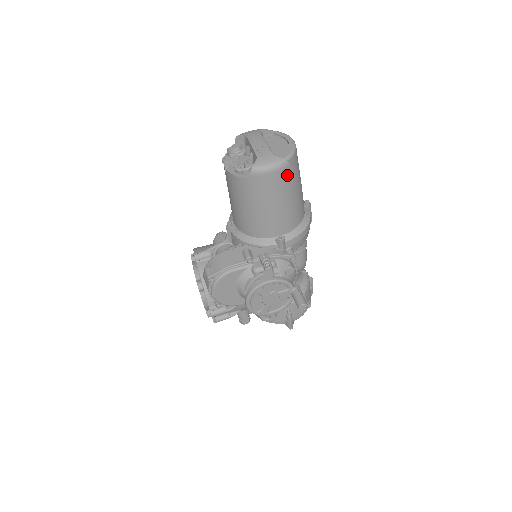
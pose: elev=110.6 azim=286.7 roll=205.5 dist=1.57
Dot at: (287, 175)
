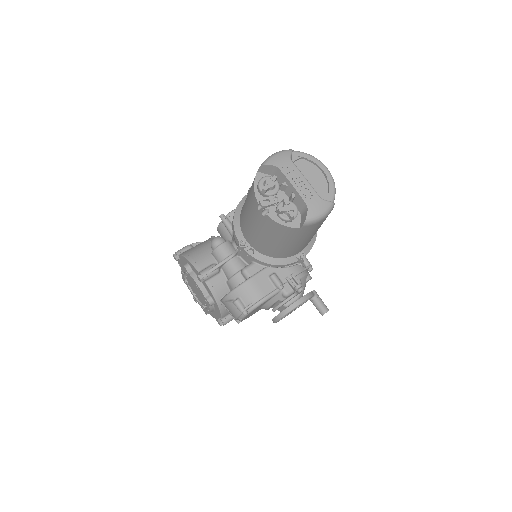
Dot at: occluded
